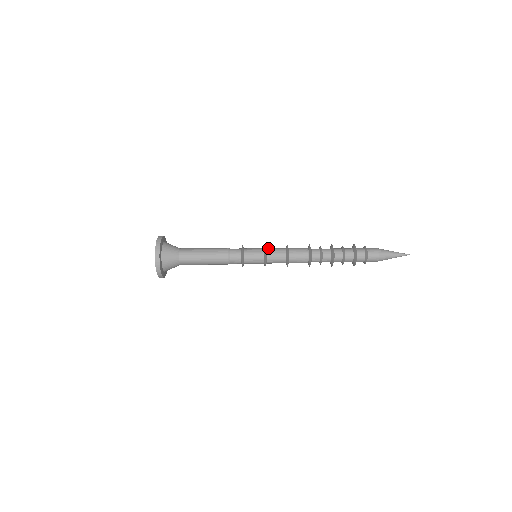
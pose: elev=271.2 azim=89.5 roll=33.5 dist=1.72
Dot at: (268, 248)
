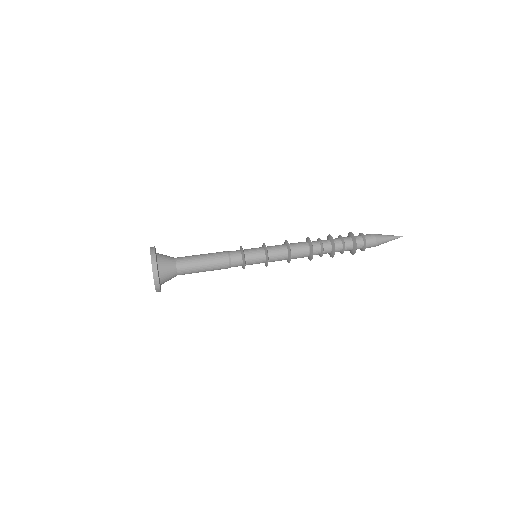
Dot at: (267, 246)
